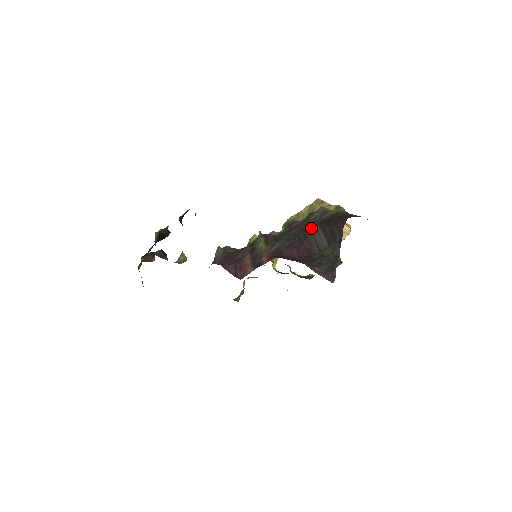
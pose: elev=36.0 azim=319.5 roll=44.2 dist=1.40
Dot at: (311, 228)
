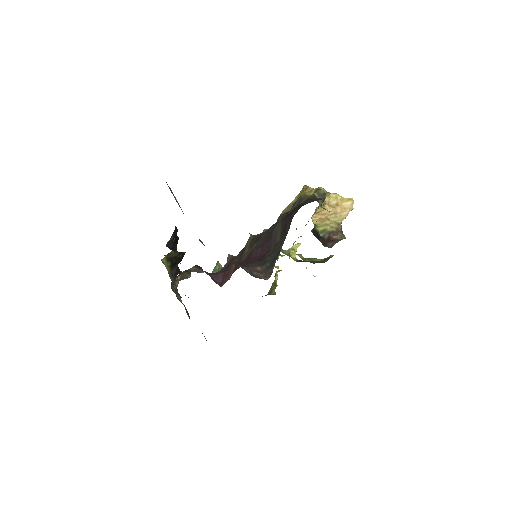
Dot at: occluded
